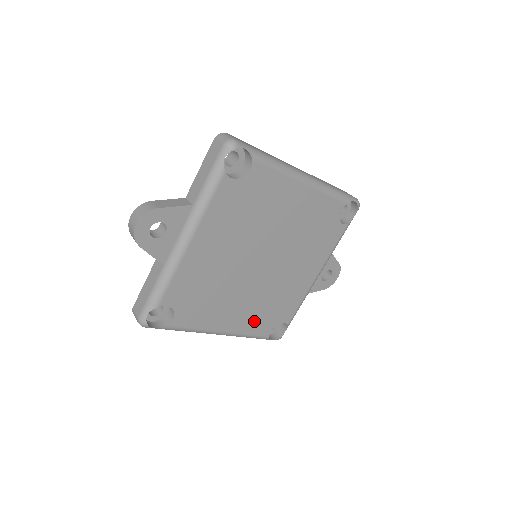
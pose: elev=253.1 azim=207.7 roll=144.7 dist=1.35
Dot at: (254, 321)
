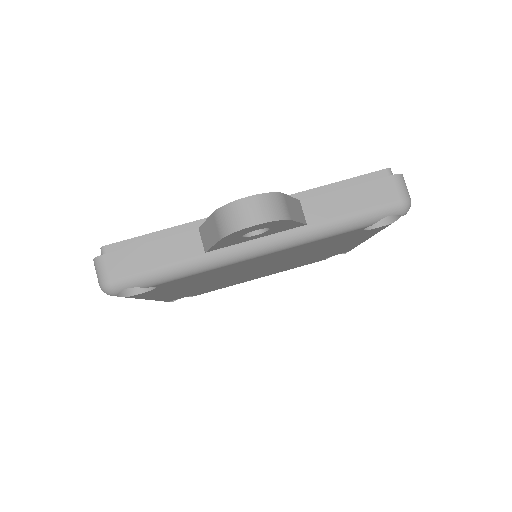
Dot at: (182, 295)
